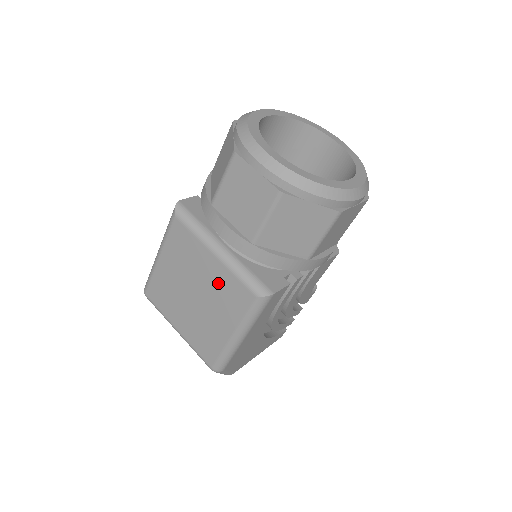
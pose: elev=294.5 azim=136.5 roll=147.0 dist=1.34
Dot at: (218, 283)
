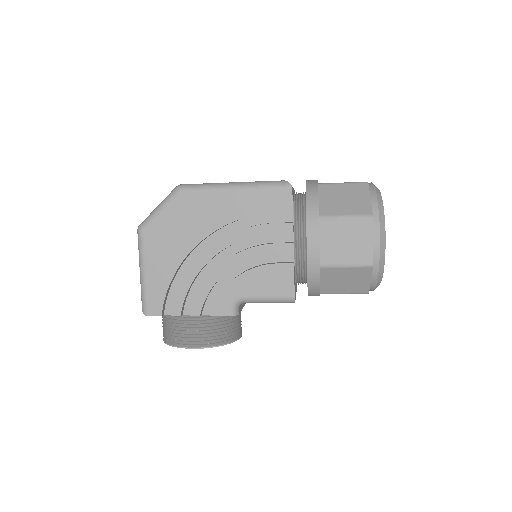
Dot at: occluded
